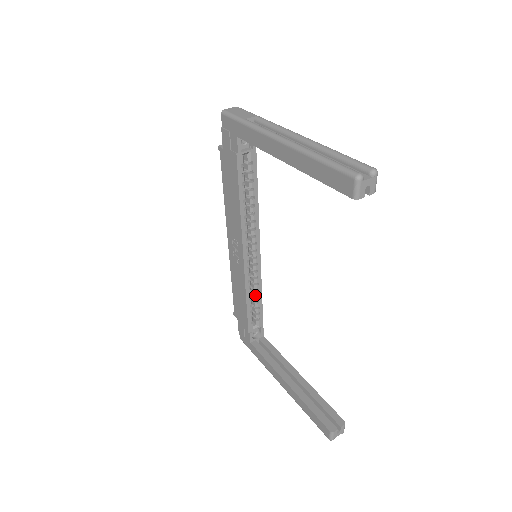
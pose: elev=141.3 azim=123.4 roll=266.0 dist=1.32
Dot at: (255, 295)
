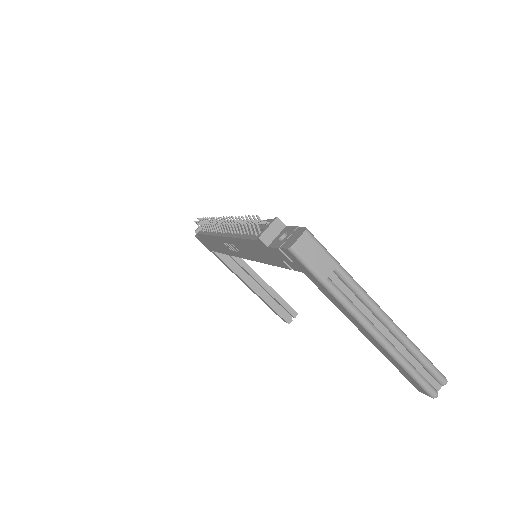
Dot at: occluded
